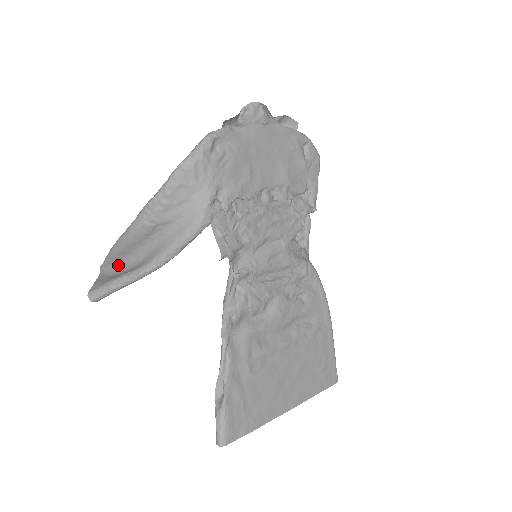
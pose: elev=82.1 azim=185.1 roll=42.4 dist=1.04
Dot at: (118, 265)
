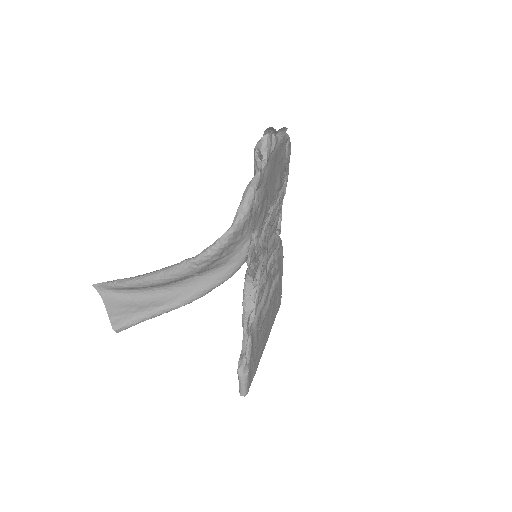
Dot at: (131, 292)
